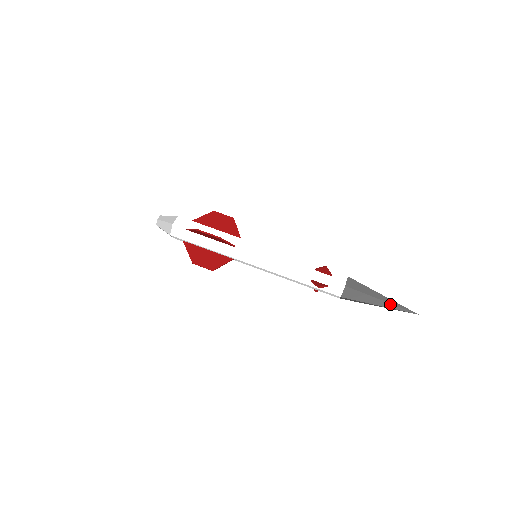
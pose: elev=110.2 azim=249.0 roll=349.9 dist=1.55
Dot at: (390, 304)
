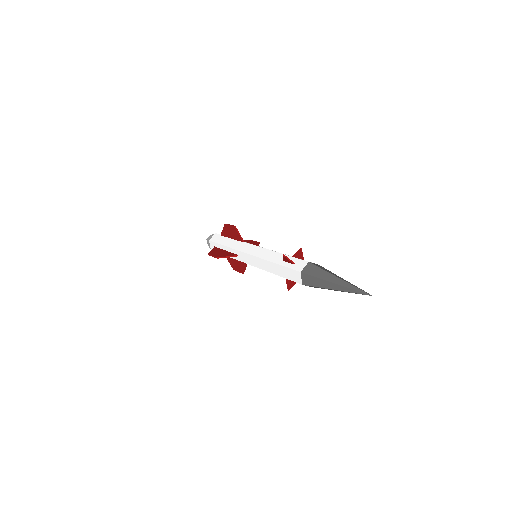
Dot at: (345, 282)
